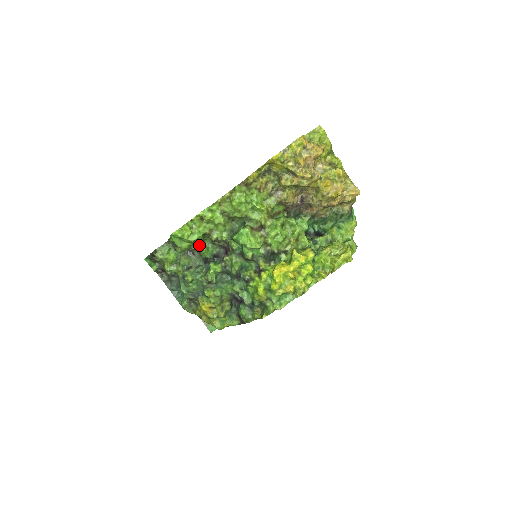
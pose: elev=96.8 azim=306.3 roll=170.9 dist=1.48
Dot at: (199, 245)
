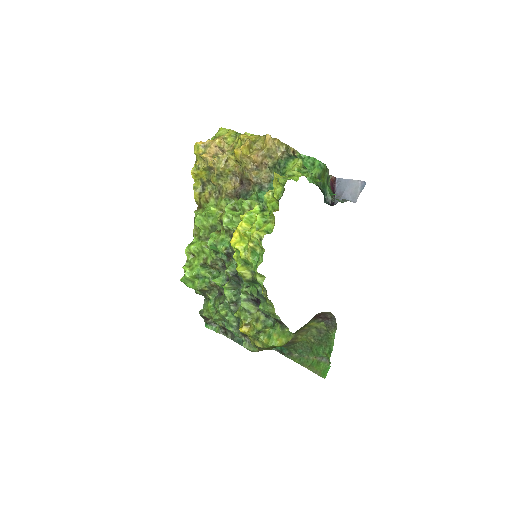
Dot at: (210, 279)
